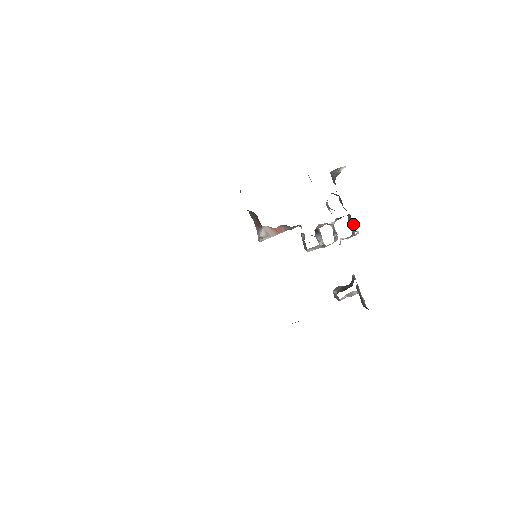
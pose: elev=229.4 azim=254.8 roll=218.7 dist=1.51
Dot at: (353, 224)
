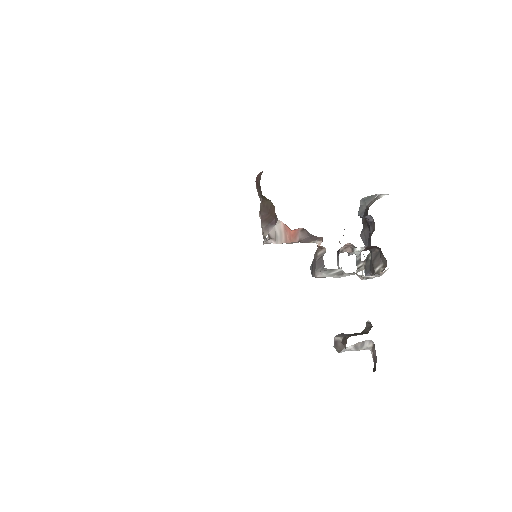
Dot at: (382, 260)
